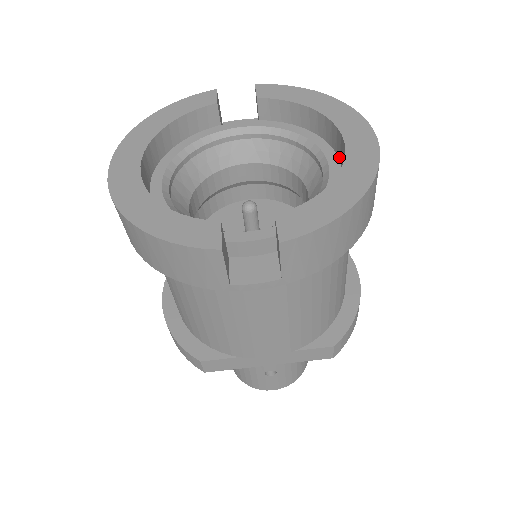
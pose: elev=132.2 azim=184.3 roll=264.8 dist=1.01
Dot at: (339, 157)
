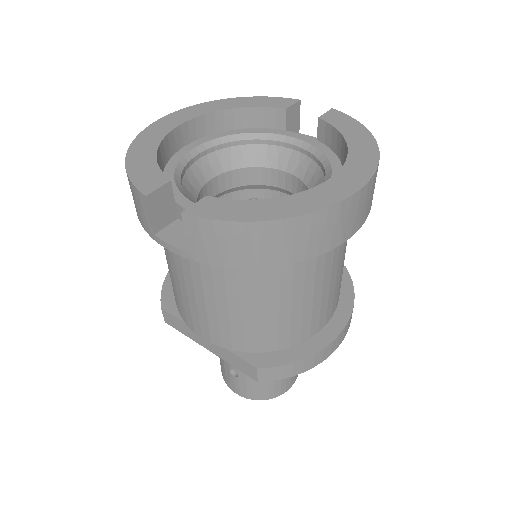
Dot at: occluded
